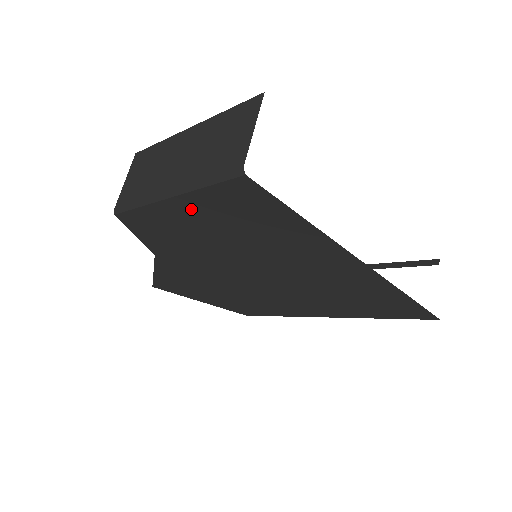
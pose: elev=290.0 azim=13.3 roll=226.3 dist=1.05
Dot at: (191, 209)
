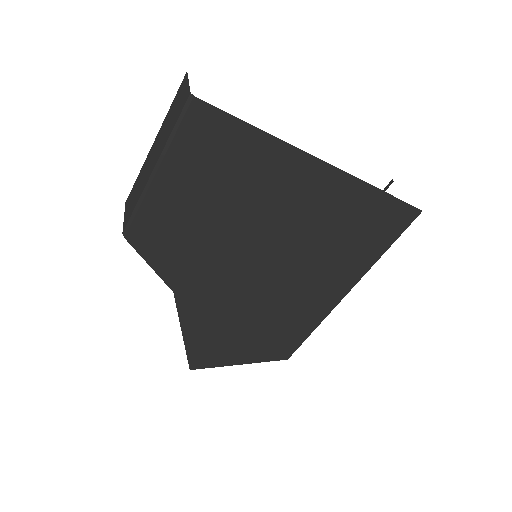
Dot at: (176, 178)
